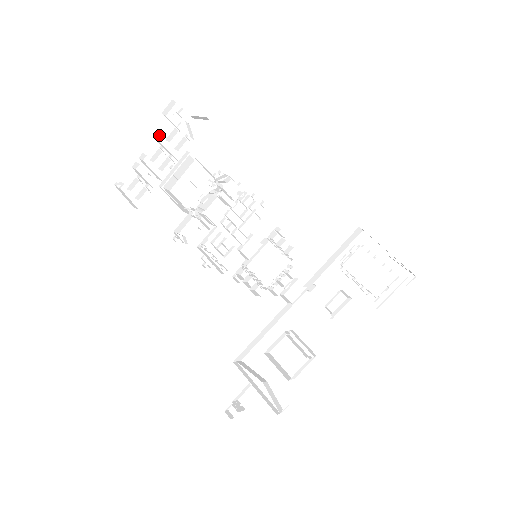
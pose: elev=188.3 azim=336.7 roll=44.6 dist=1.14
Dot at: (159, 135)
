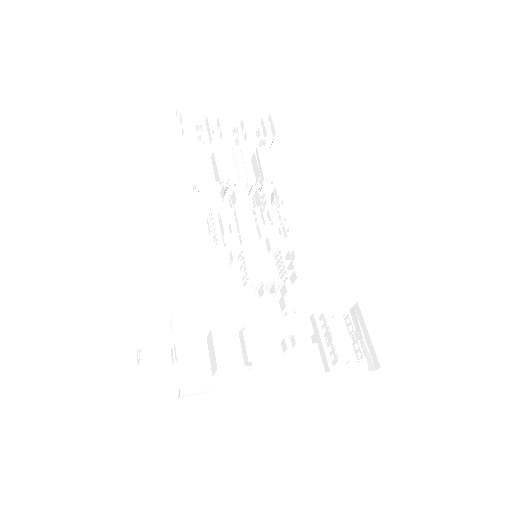
Dot at: (240, 121)
